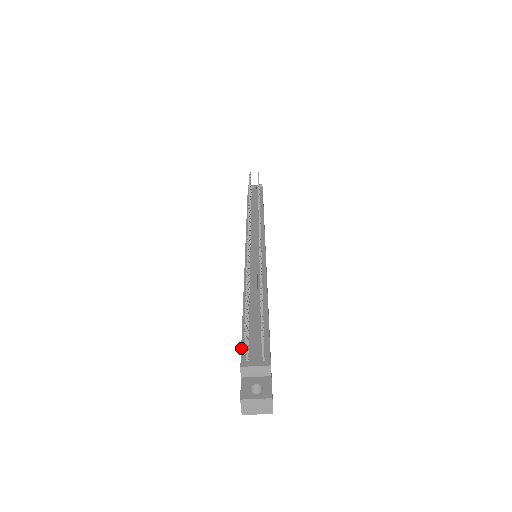
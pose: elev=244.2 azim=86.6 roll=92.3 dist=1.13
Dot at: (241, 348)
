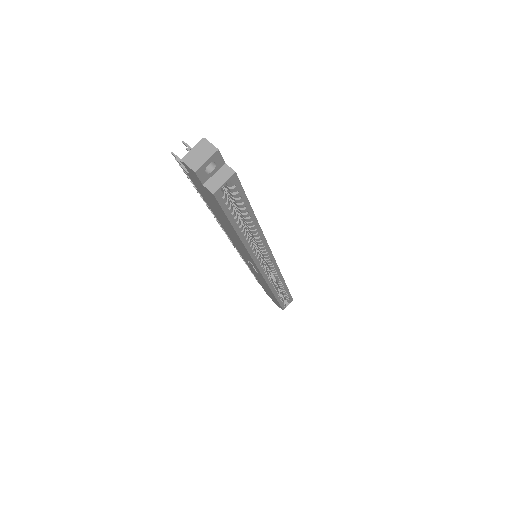
Dot at: occluded
